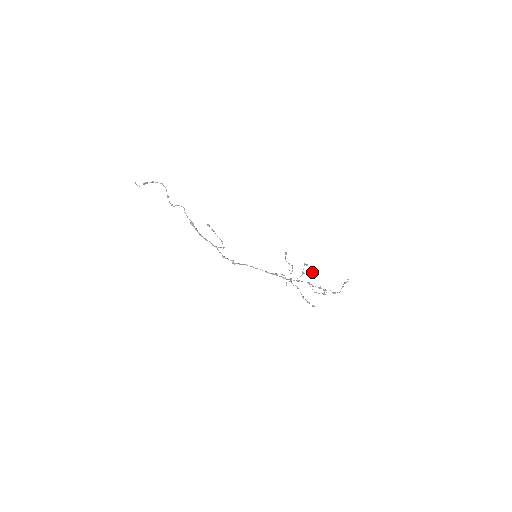
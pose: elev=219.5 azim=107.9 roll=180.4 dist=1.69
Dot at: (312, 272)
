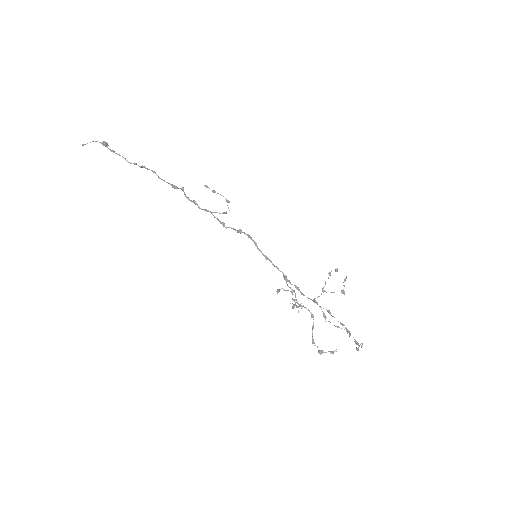
Dot at: occluded
